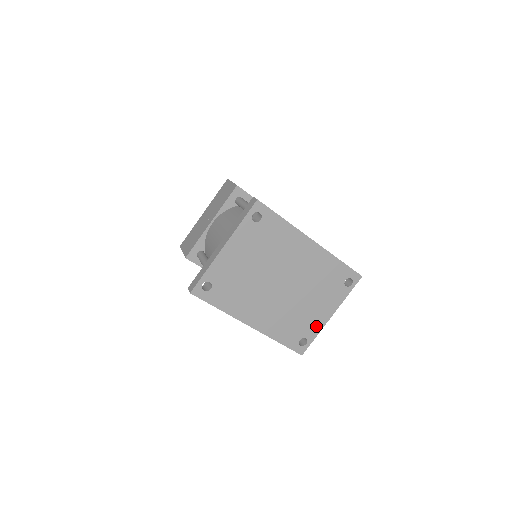
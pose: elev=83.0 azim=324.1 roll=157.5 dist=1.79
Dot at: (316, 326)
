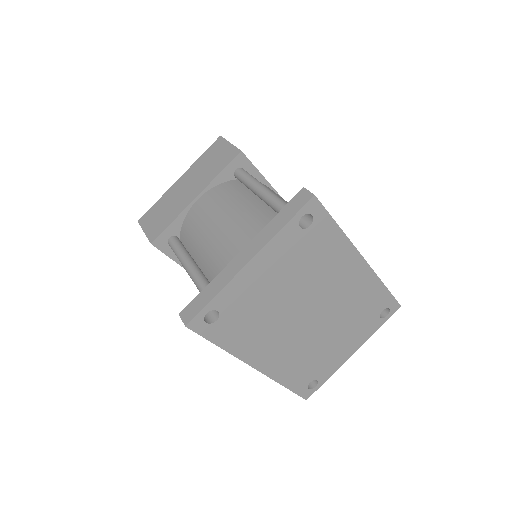
Dot at: (333, 365)
